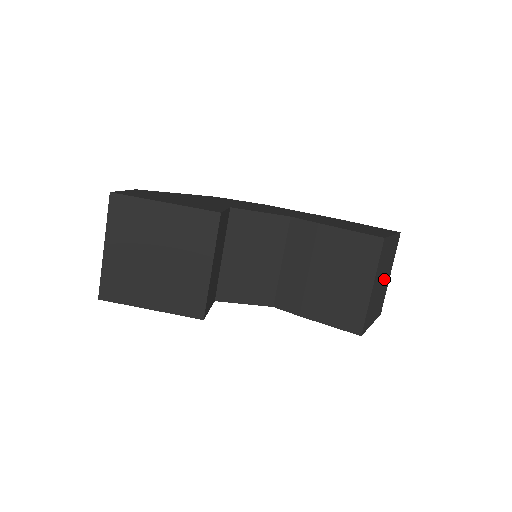
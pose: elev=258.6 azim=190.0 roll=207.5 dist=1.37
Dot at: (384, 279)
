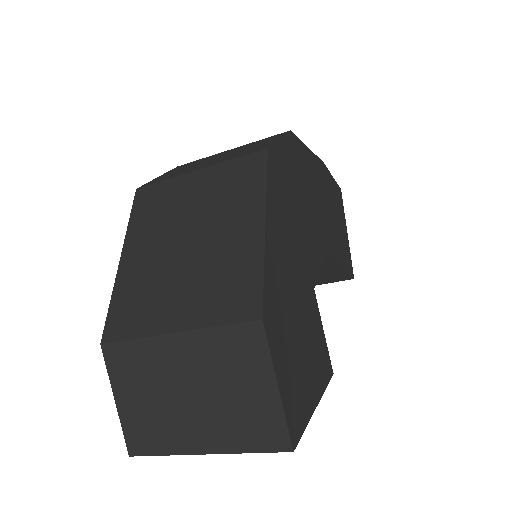
Dot at: occluded
